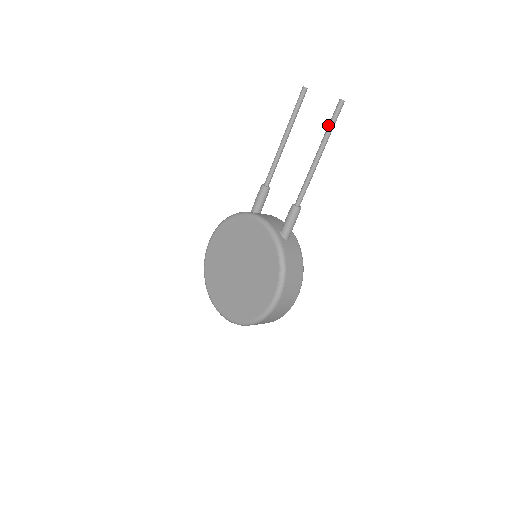
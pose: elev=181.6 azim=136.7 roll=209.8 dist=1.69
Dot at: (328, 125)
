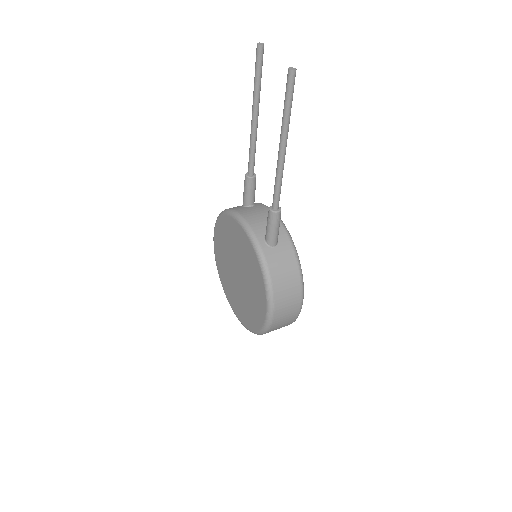
Dot at: occluded
